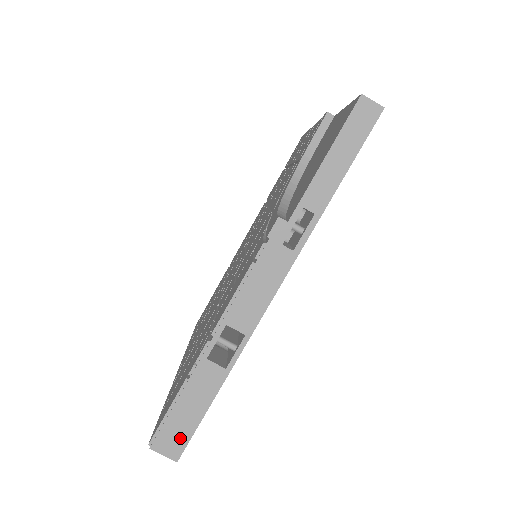
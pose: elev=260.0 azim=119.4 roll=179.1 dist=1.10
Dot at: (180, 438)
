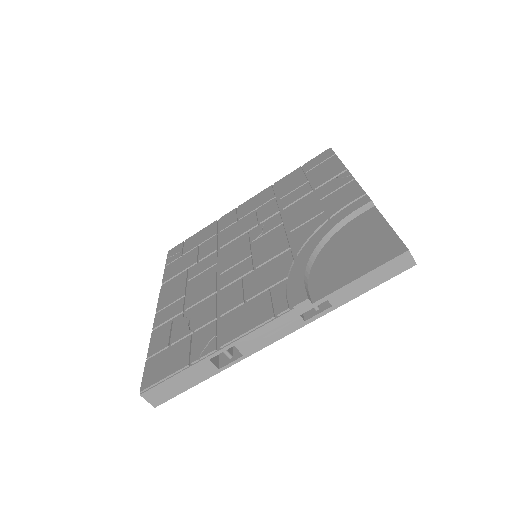
Dot at: (165, 396)
